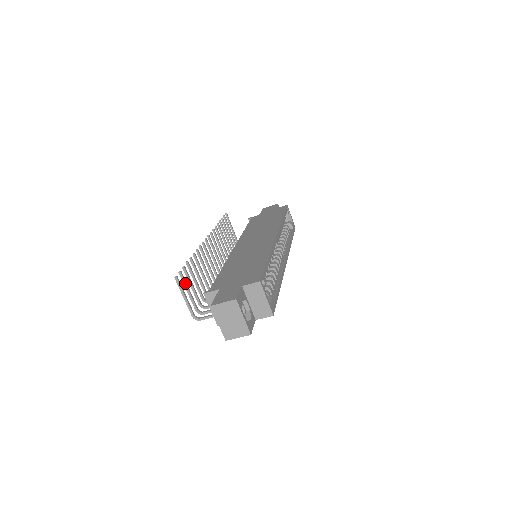
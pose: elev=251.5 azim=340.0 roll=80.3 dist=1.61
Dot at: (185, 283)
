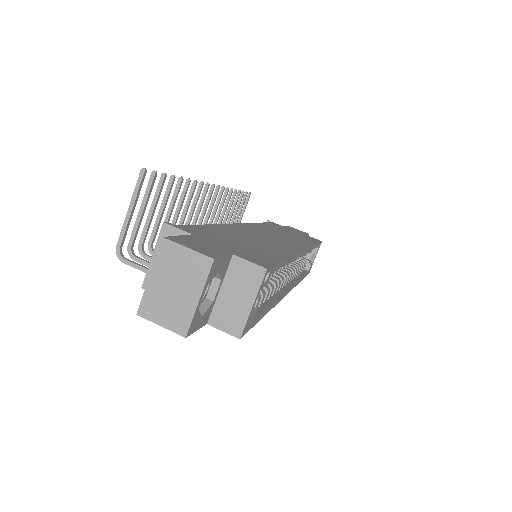
Dot at: (148, 194)
